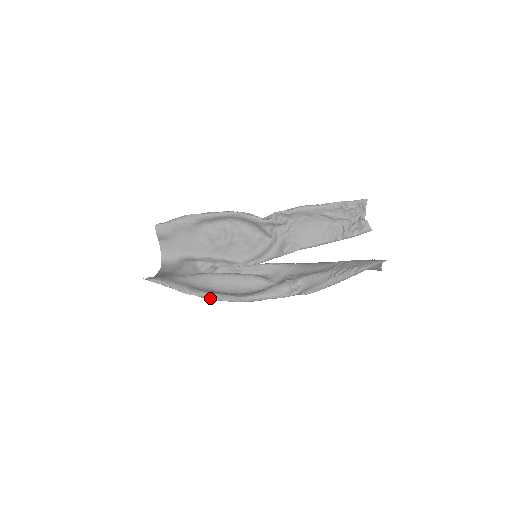
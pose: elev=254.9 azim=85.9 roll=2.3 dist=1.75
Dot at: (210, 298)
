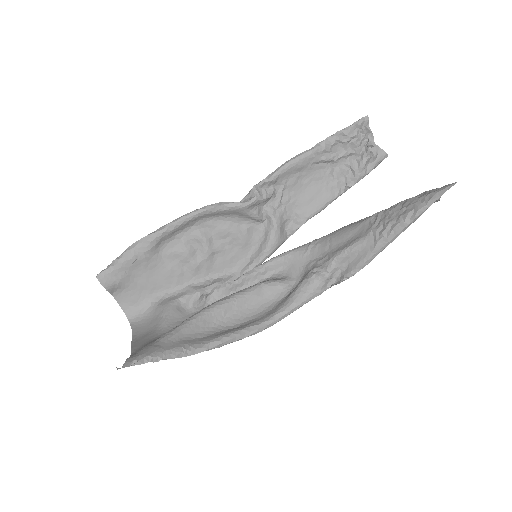
Dot at: (224, 344)
